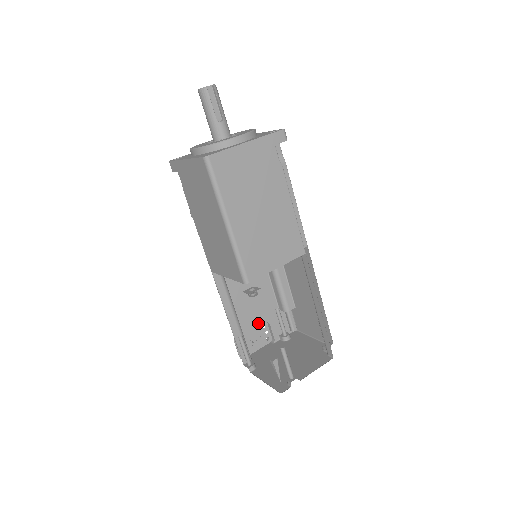
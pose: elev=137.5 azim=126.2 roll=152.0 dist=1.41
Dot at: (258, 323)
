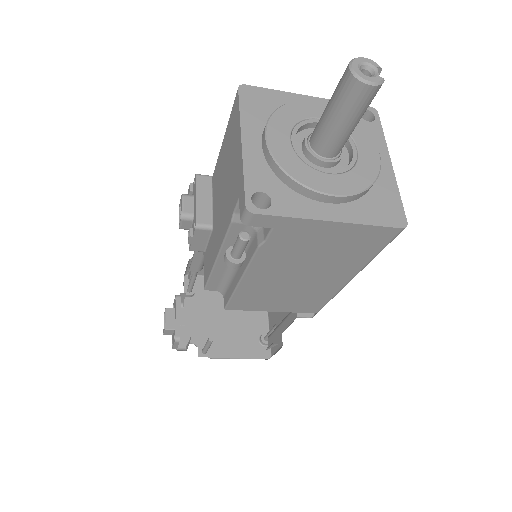
Dot at: occluded
